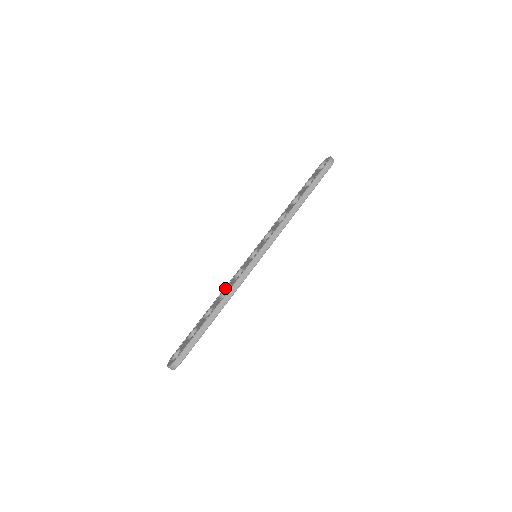
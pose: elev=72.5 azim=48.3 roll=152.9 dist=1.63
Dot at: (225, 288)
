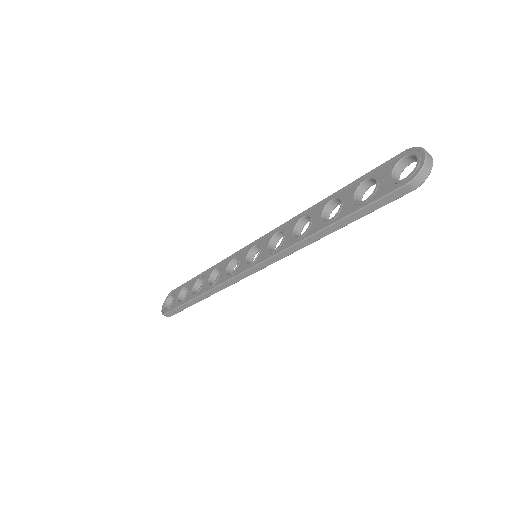
Dot at: (219, 266)
